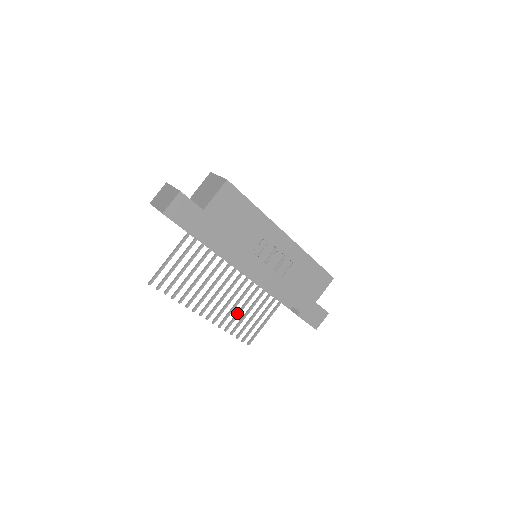
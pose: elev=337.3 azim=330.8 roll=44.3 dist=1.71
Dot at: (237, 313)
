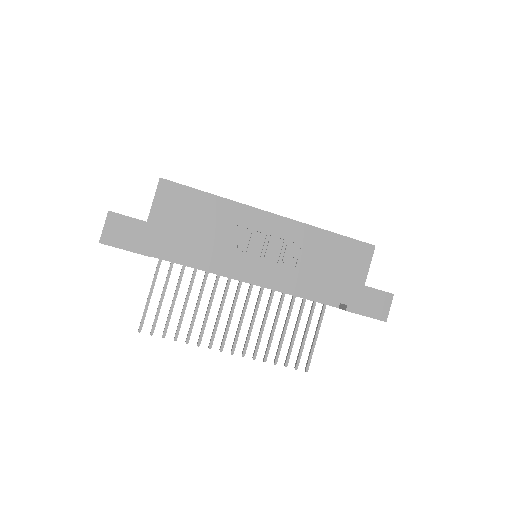
Dot at: (270, 335)
